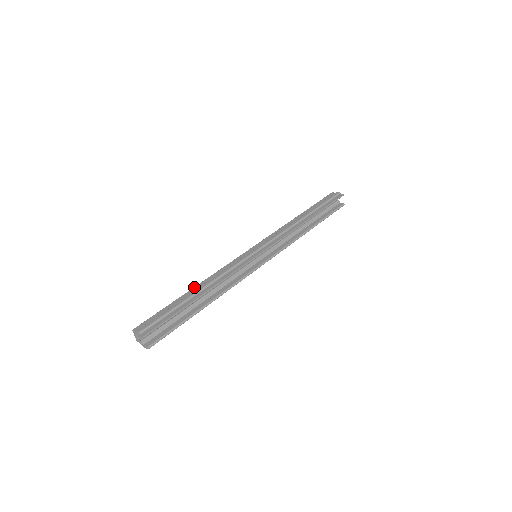
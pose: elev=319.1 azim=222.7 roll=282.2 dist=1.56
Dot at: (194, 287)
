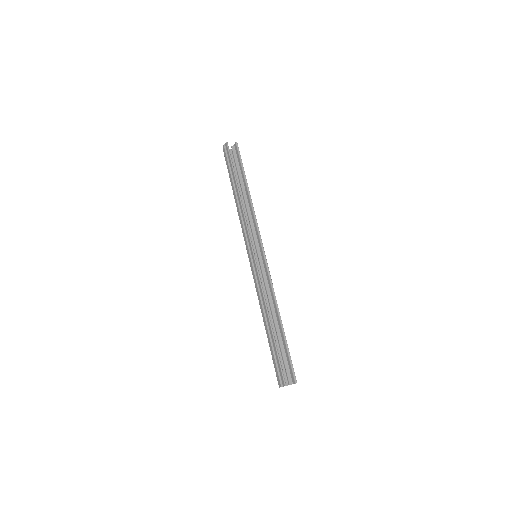
Dot at: (264, 324)
